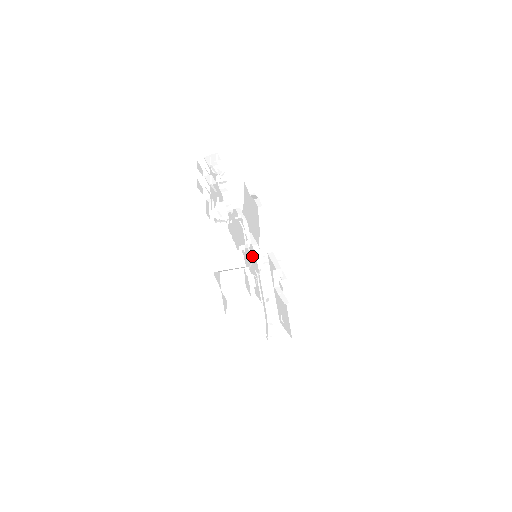
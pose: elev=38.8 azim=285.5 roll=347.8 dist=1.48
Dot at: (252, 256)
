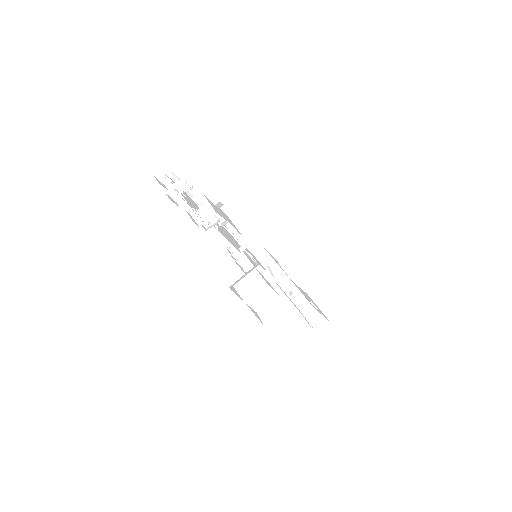
Dot at: (252, 258)
